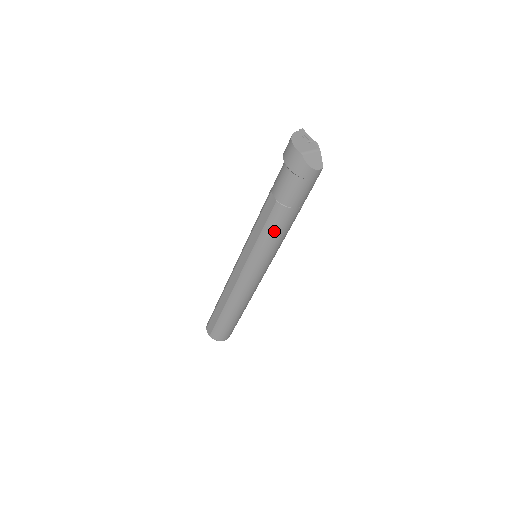
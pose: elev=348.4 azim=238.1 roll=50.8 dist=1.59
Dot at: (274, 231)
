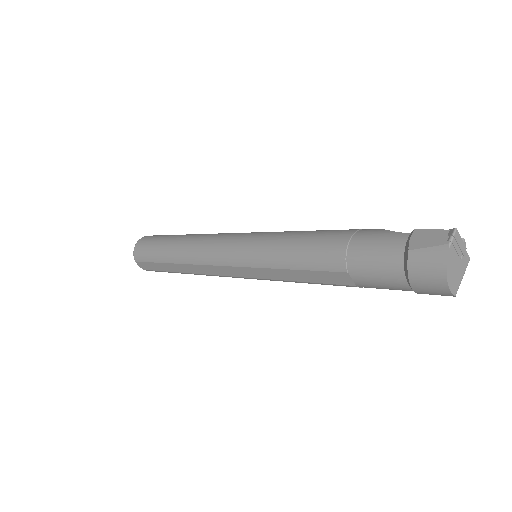
Dot at: occluded
